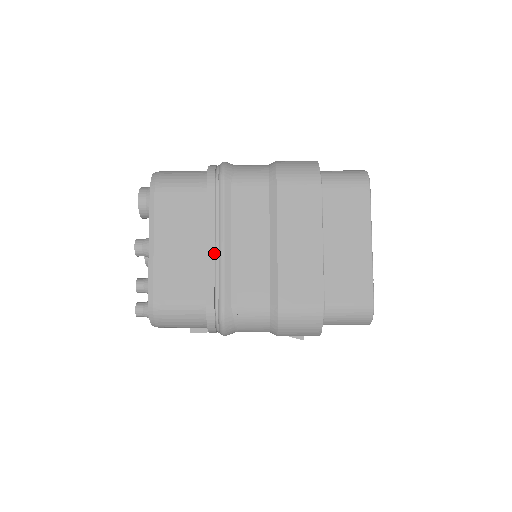
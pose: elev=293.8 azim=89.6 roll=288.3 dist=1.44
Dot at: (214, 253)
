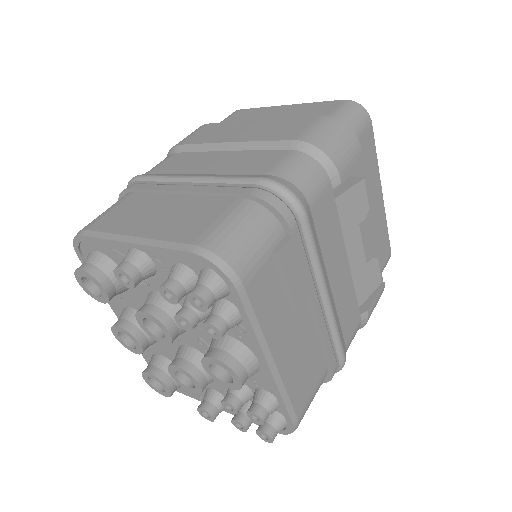
Dot at: (195, 186)
